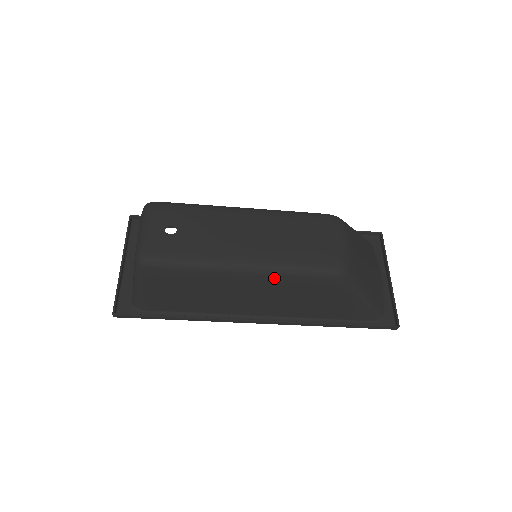
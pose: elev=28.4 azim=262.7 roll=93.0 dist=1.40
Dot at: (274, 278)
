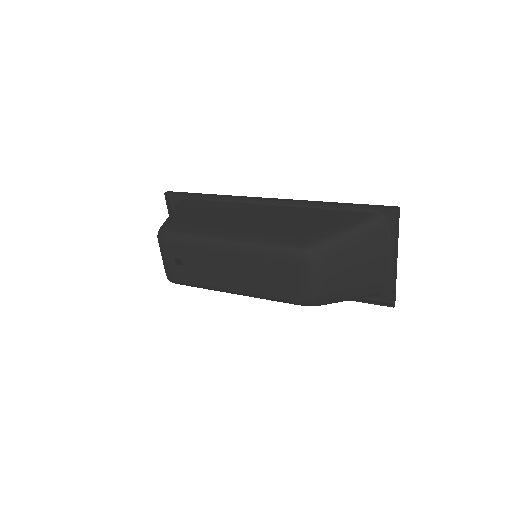
Dot at: occluded
